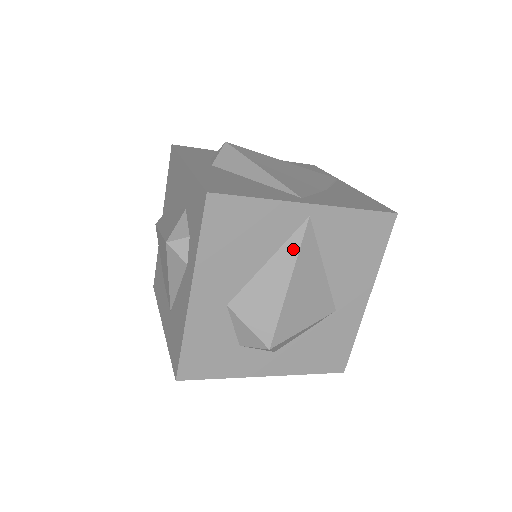
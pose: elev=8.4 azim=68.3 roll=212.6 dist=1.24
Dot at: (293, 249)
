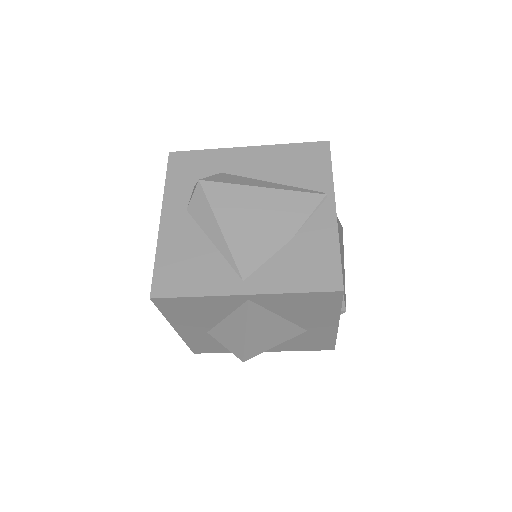
Dot at: (242, 316)
